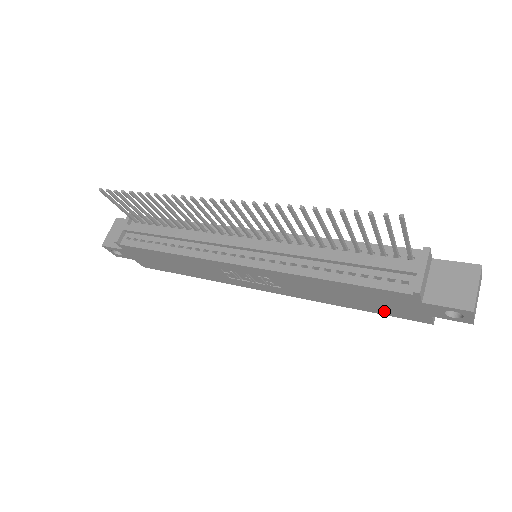
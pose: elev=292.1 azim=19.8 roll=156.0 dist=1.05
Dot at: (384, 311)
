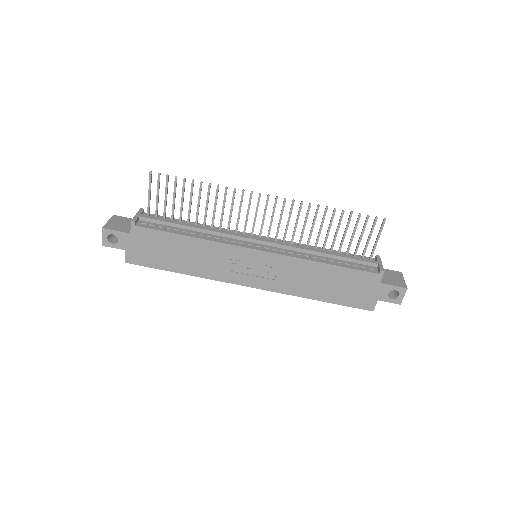
Dot at: (346, 300)
